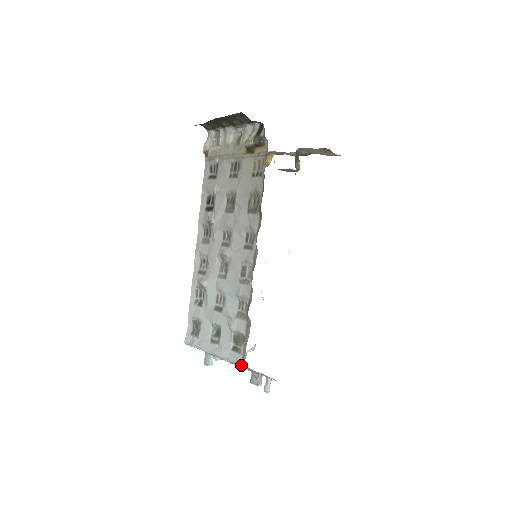
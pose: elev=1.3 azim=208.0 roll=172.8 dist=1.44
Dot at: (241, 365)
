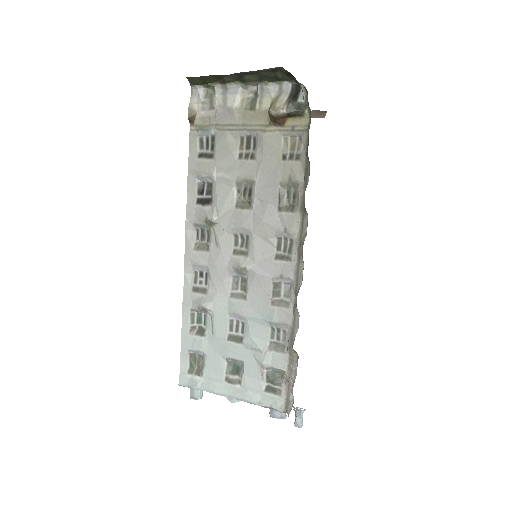
Dot at: (286, 411)
